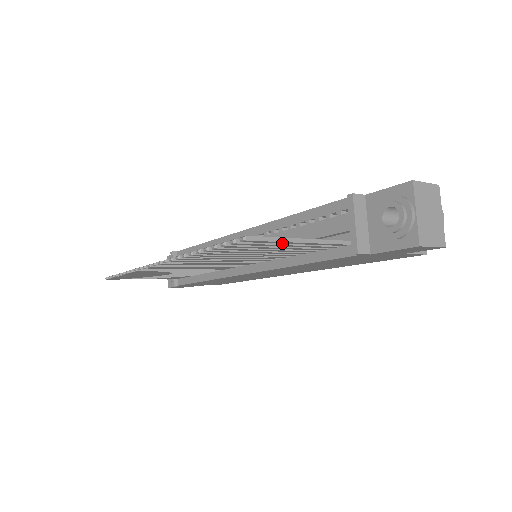
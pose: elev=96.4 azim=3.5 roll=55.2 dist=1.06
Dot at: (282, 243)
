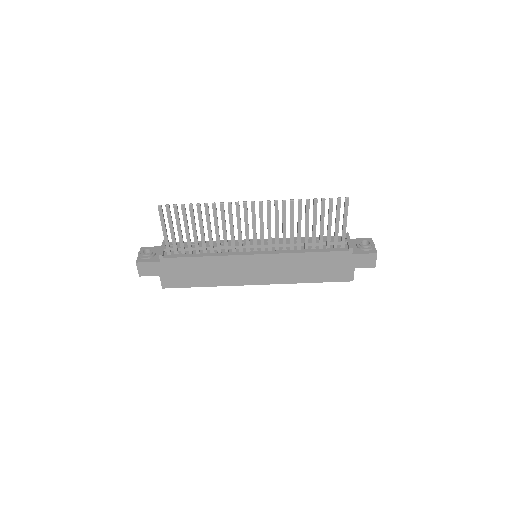
Dot at: (344, 217)
